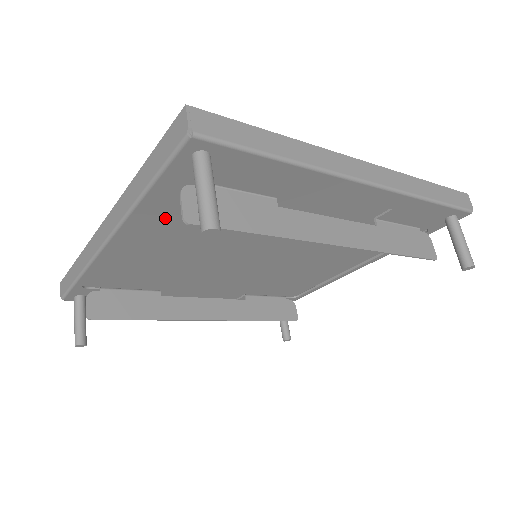
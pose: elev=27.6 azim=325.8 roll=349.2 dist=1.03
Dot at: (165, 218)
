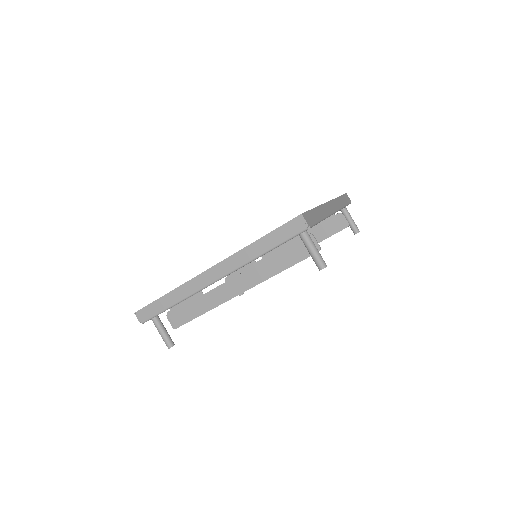
Dot at: occluded
